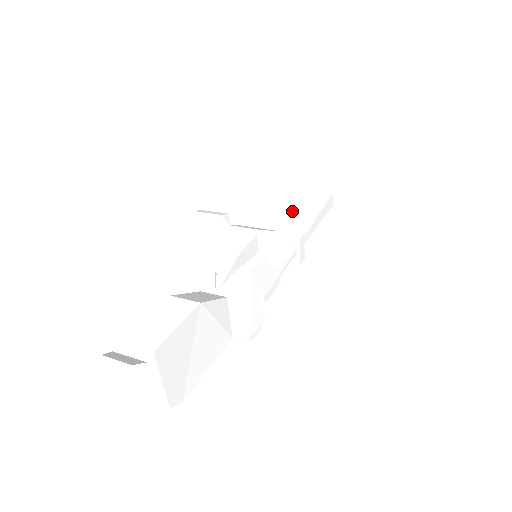
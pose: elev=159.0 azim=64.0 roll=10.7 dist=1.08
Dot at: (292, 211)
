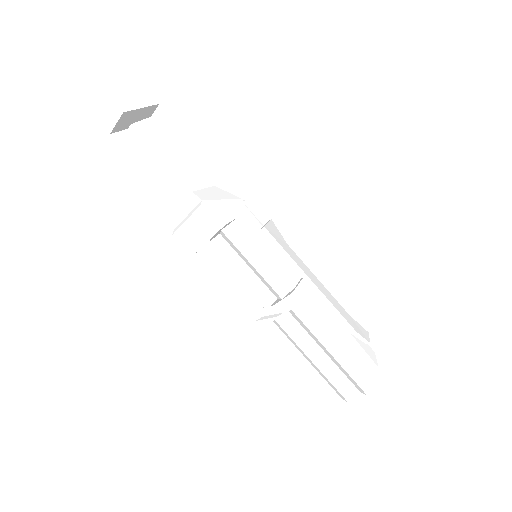
Dot at: occluded
